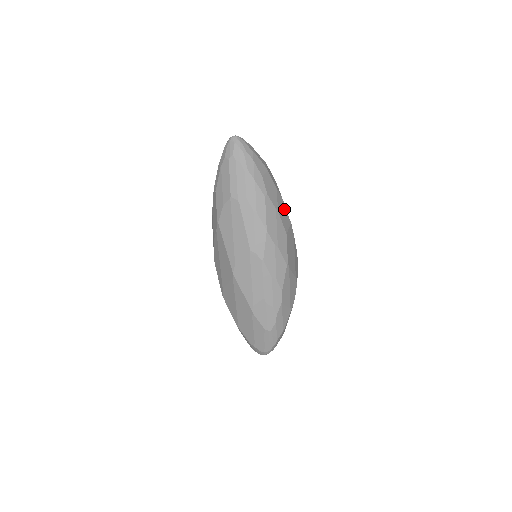
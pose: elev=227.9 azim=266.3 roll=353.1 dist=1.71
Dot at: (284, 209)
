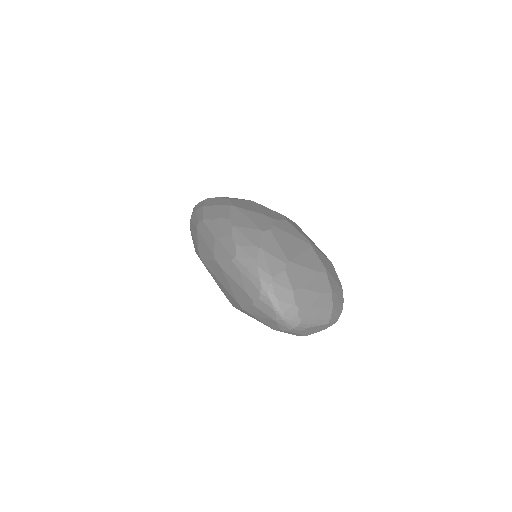
Dot at: occluded
